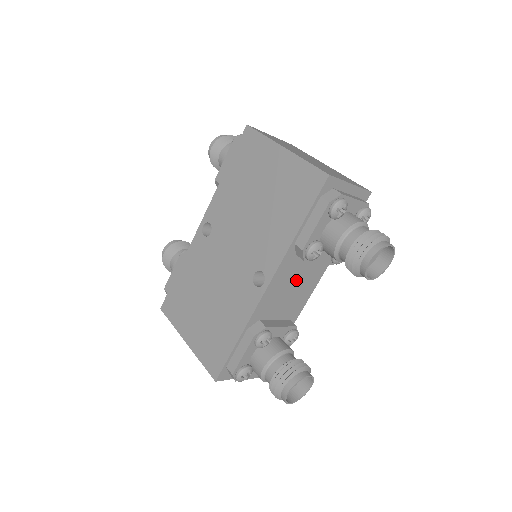
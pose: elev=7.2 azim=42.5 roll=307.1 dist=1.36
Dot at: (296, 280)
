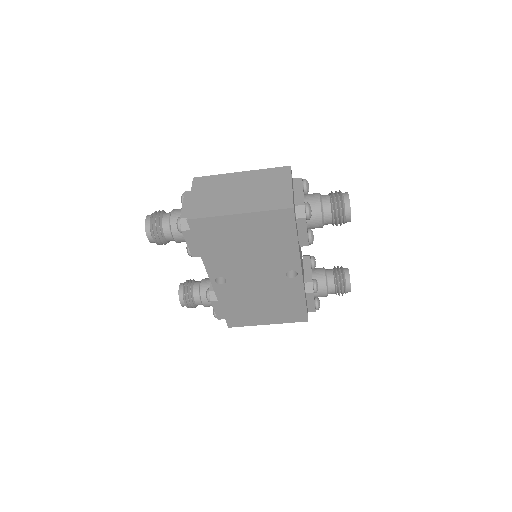
Dot at: occluded
